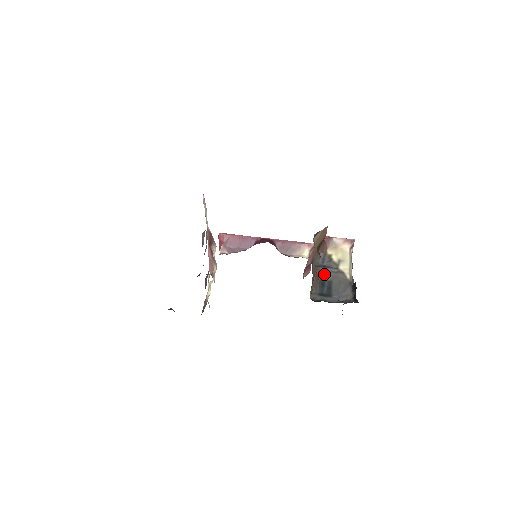
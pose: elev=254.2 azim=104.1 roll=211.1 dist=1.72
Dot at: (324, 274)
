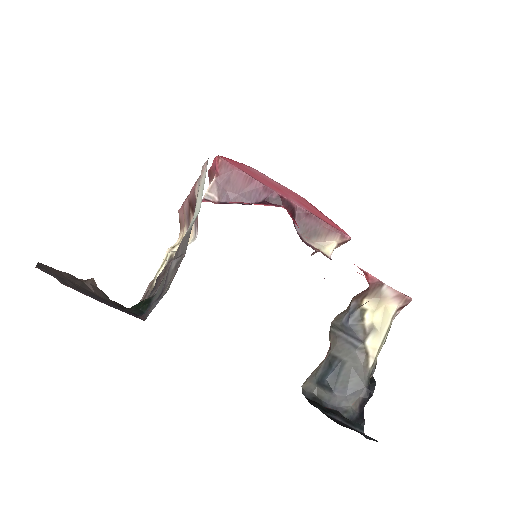
Dot at: (340, 345)
